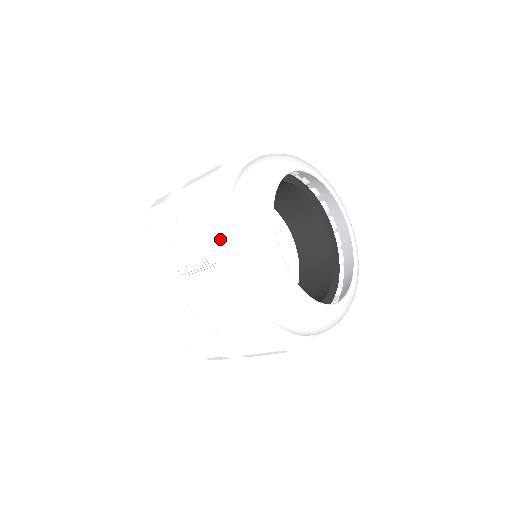
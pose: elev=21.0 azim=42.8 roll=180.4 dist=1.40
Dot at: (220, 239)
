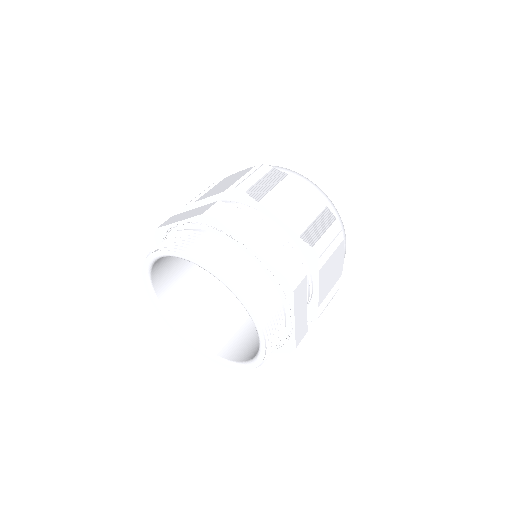
Dot at: (252, 167)
